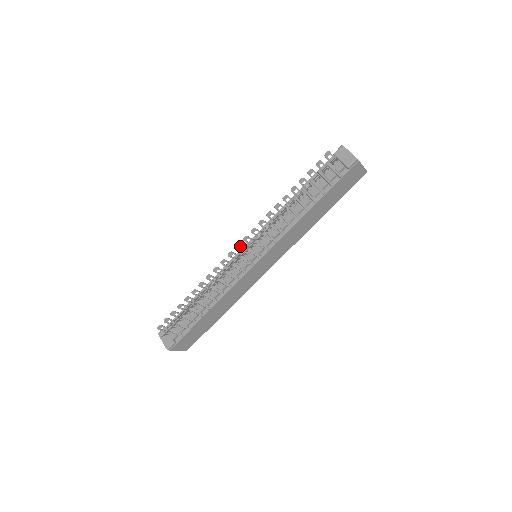
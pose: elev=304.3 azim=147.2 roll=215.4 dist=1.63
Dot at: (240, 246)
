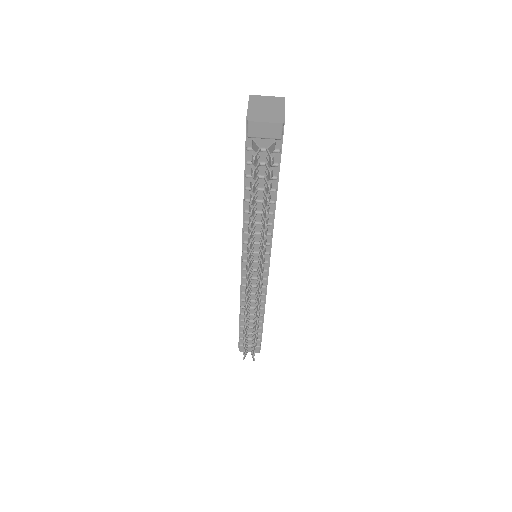
Dot at: (249, 281)
